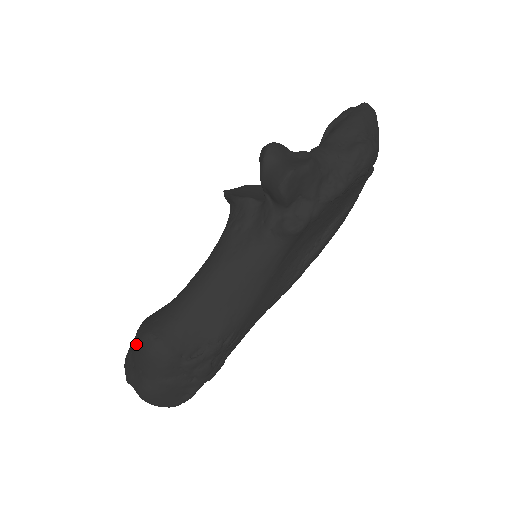
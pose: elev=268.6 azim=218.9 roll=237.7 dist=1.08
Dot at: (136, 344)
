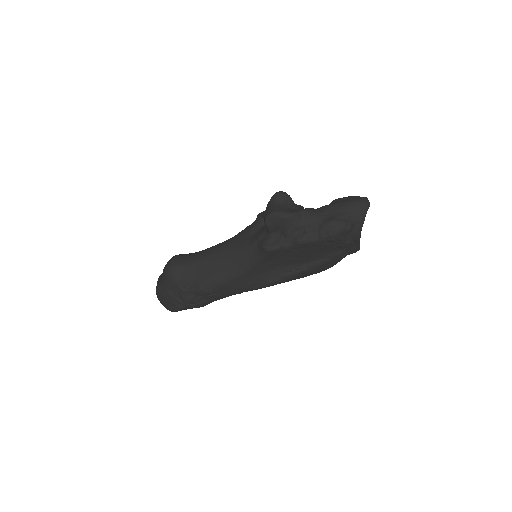
Dot at: occluded
